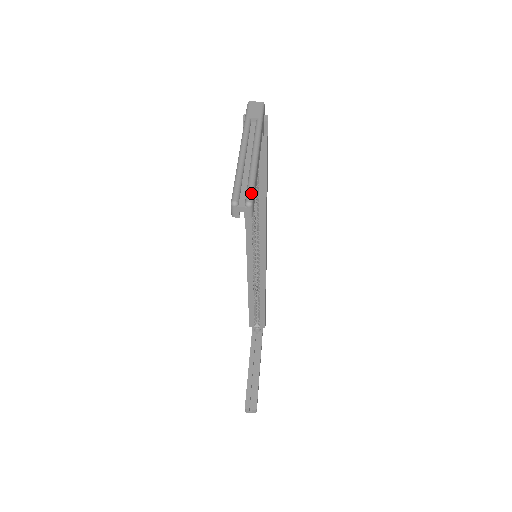
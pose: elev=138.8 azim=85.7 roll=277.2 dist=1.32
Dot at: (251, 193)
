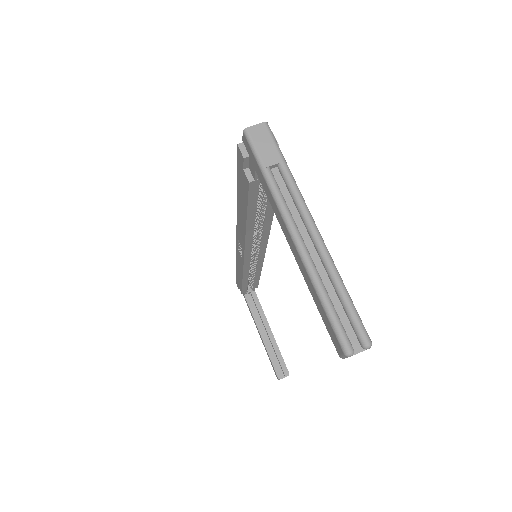
Dot at: (361, 326)
